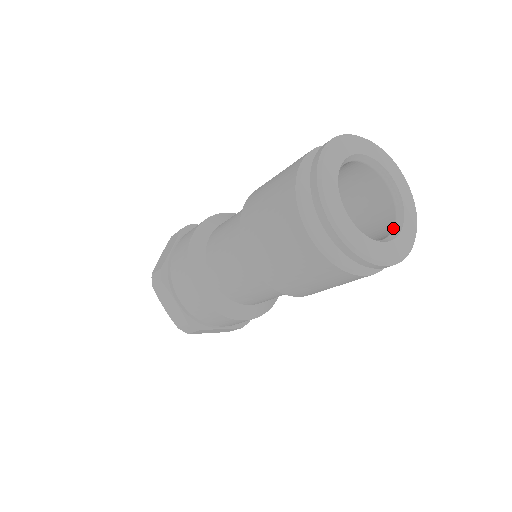
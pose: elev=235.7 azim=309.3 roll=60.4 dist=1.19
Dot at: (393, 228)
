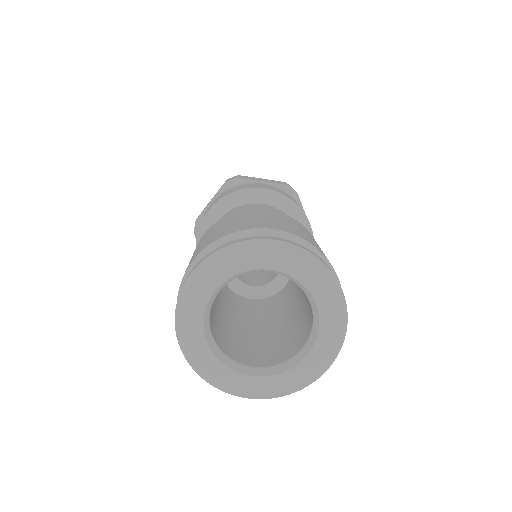
Dot at: (294, 355)
